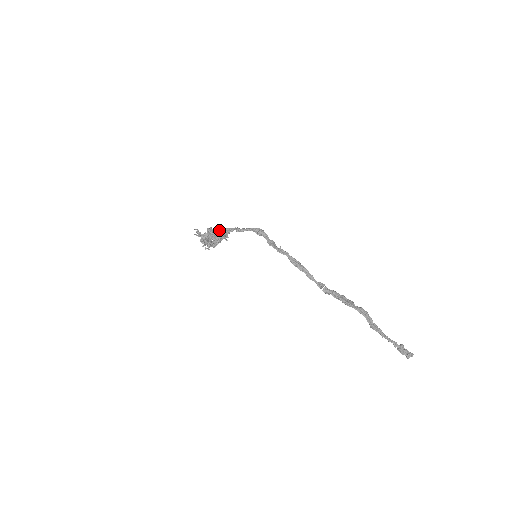
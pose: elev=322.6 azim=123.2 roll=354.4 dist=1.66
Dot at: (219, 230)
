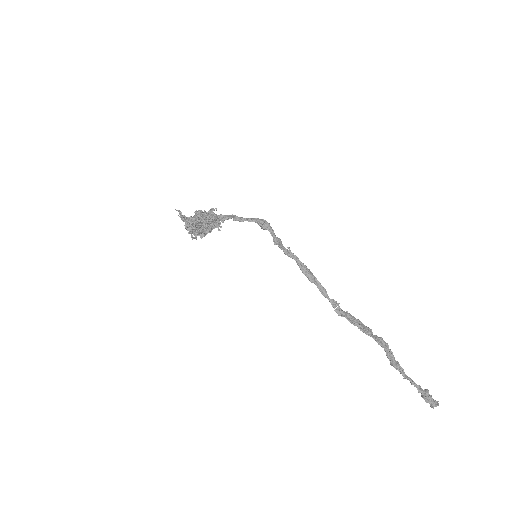
Dot at: (212, 214)
